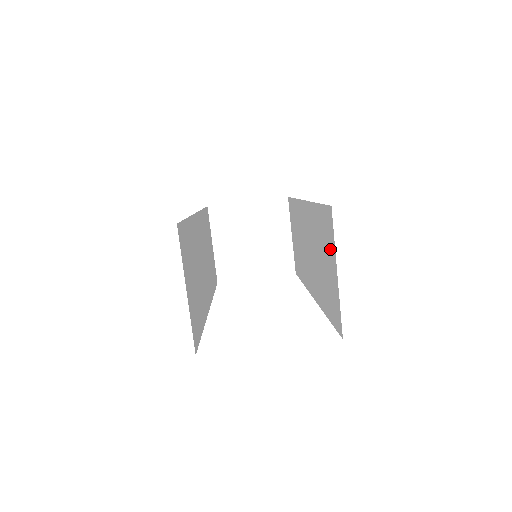
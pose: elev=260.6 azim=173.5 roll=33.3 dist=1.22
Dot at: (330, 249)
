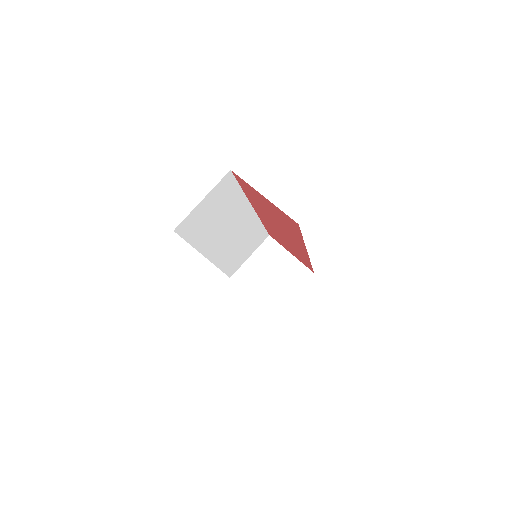
Dot at: occluded
